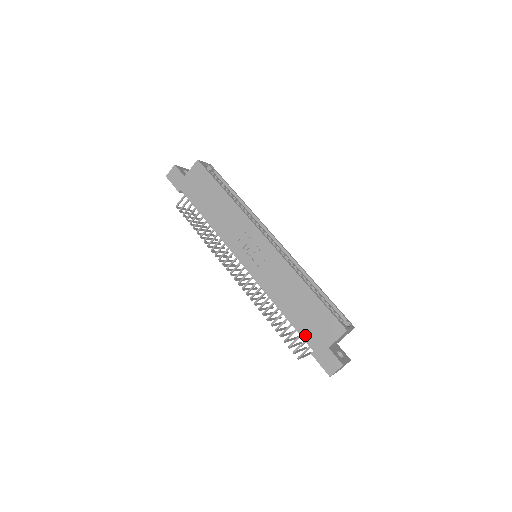
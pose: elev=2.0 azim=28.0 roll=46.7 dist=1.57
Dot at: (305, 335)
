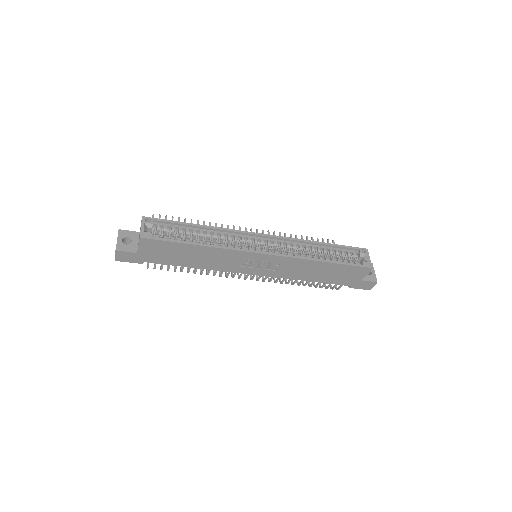
Dot at: (339, 283)
